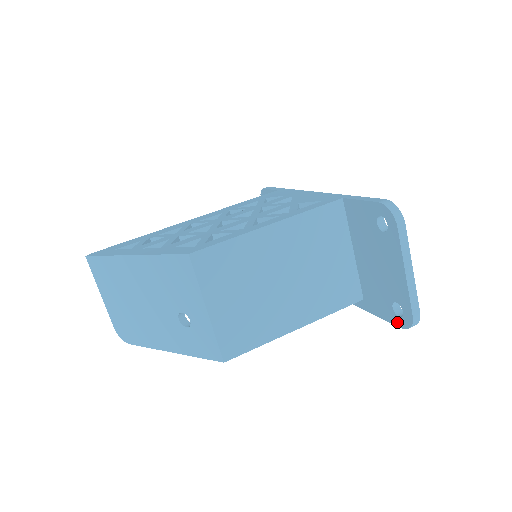
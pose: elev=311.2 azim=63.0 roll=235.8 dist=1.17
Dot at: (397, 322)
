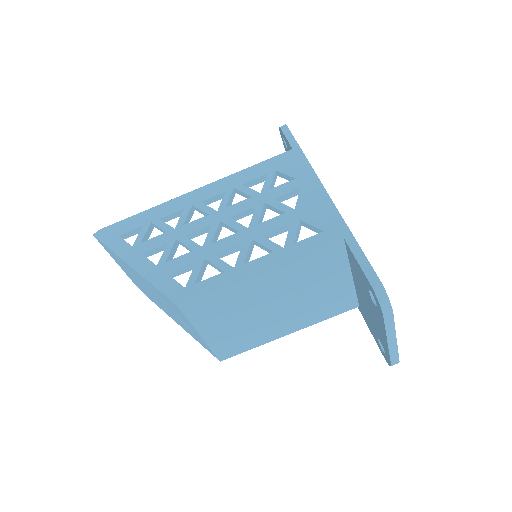
Dot at: (381, 350)
